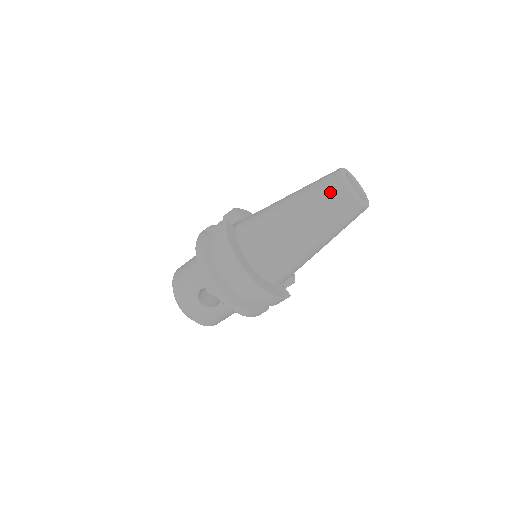
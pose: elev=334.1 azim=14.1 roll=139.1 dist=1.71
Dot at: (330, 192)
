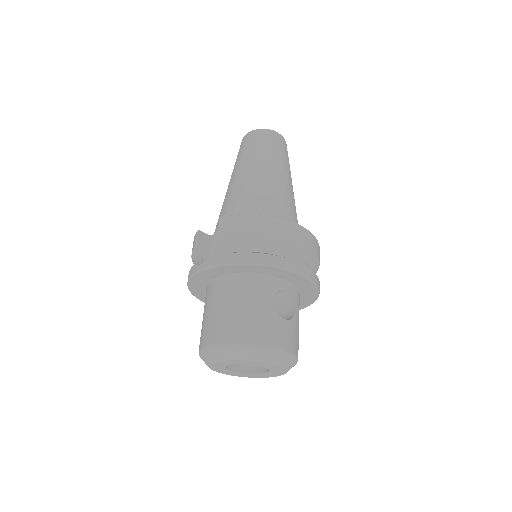
Dot at: (268, 140)
